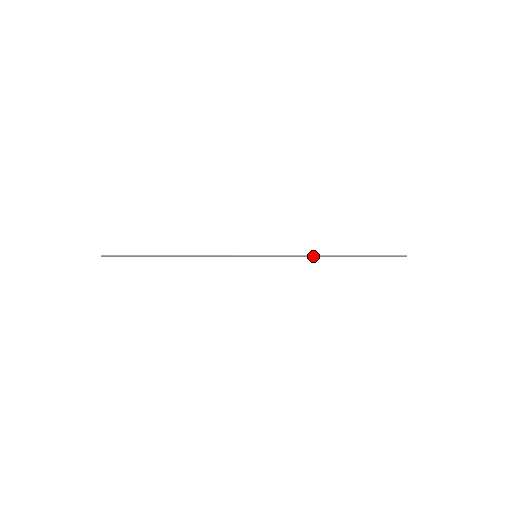
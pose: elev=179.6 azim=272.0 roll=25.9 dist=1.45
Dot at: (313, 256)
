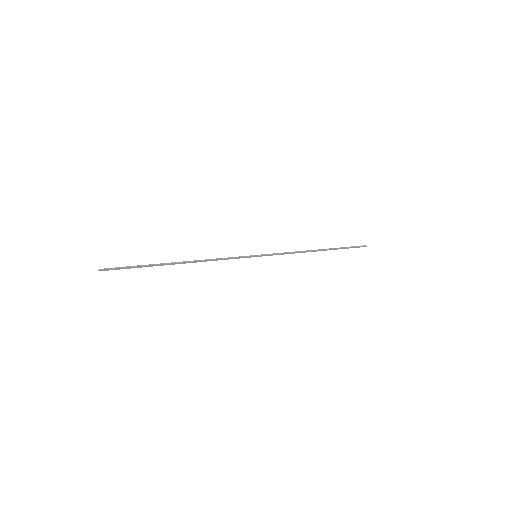
Dot at: (302, 252)
